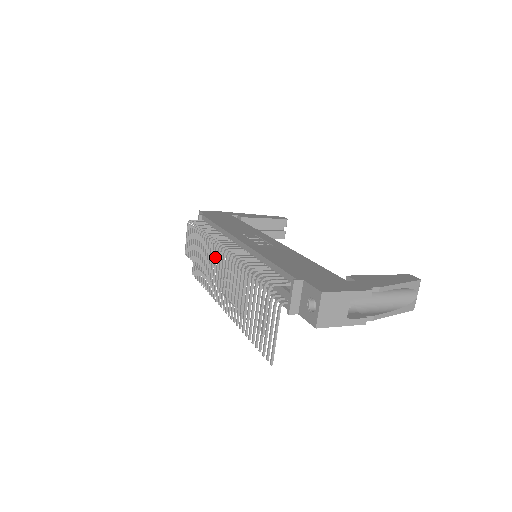
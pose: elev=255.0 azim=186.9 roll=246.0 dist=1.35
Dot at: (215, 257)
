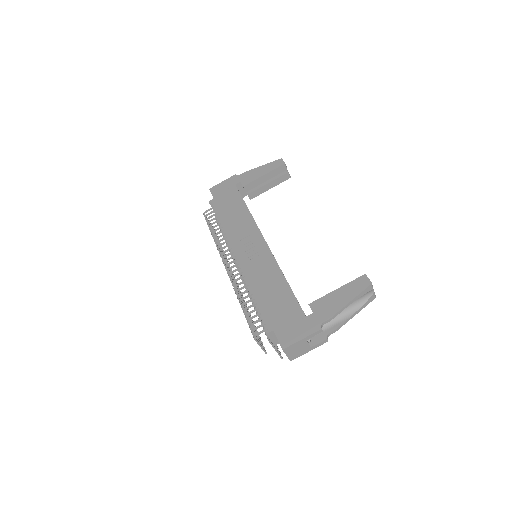
Dot at: occluded
